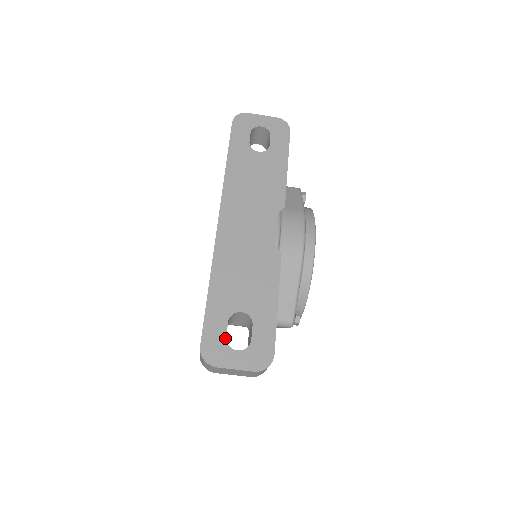
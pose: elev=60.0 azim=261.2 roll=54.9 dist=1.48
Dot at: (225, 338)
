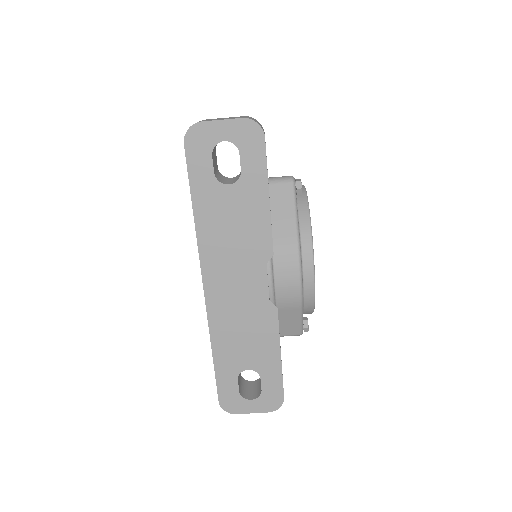
Dot at: (238, 393)
